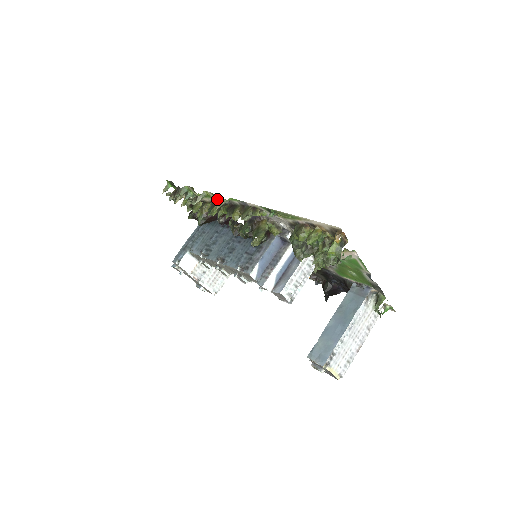
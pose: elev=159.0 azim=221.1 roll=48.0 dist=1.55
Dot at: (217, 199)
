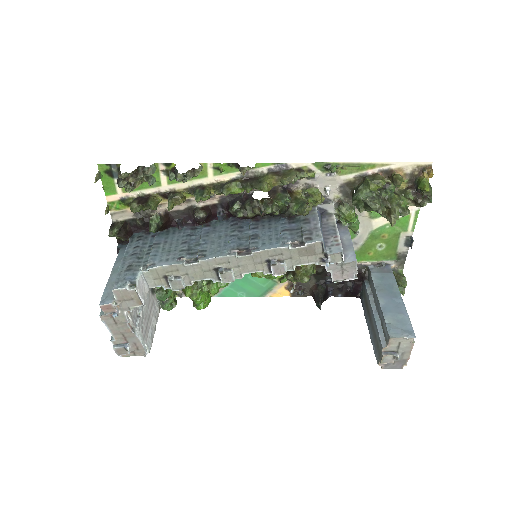
Dot at: (216, 176)
